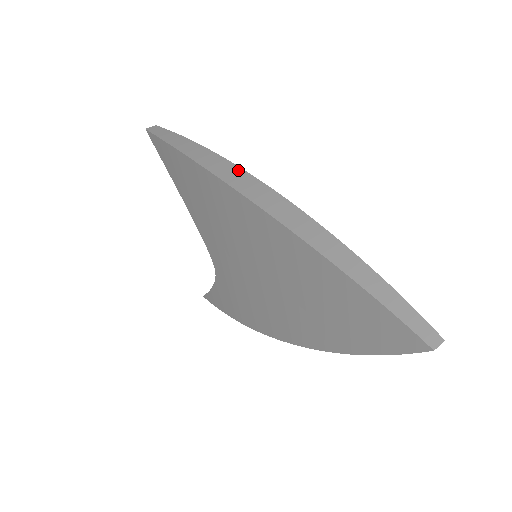
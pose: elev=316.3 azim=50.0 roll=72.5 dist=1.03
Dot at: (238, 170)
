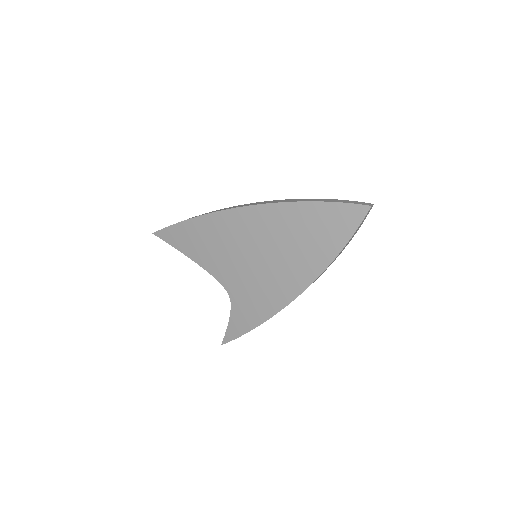
Dot at: occluded
